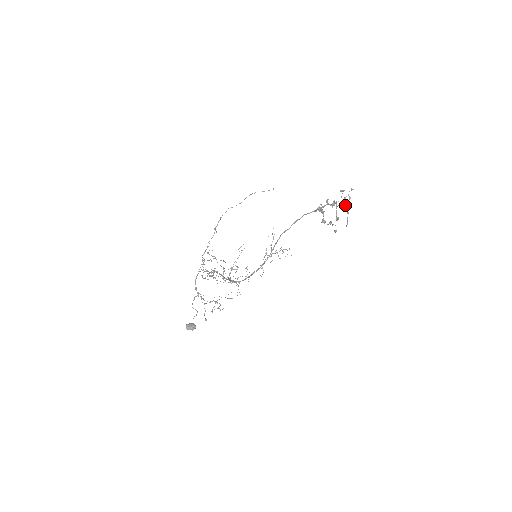
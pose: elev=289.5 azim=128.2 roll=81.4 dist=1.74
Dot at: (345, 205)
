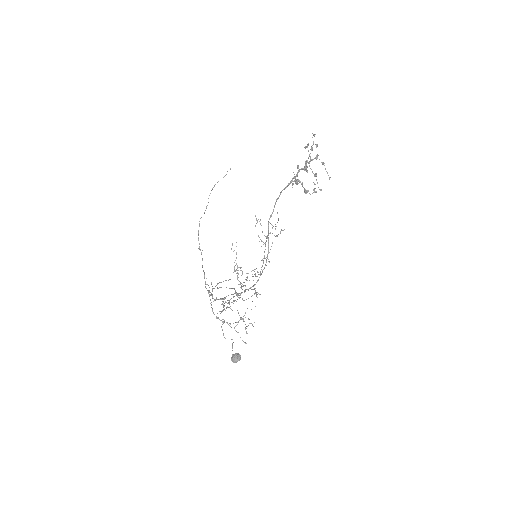
Dot at: (316, 156)
